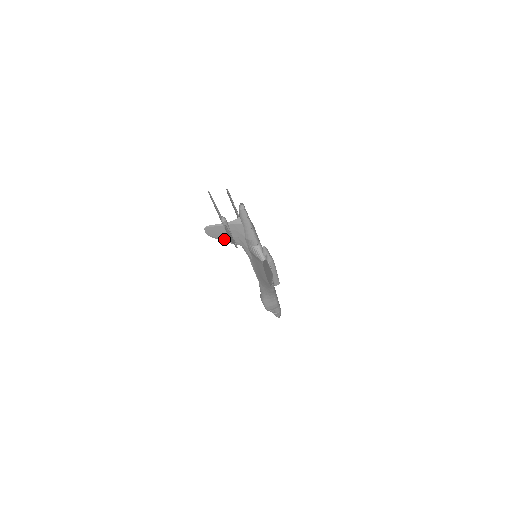
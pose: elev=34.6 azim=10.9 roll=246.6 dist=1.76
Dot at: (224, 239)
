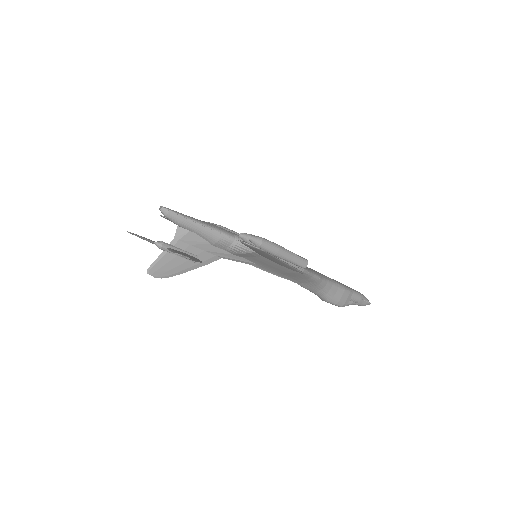
Dot at: (189, 267)
